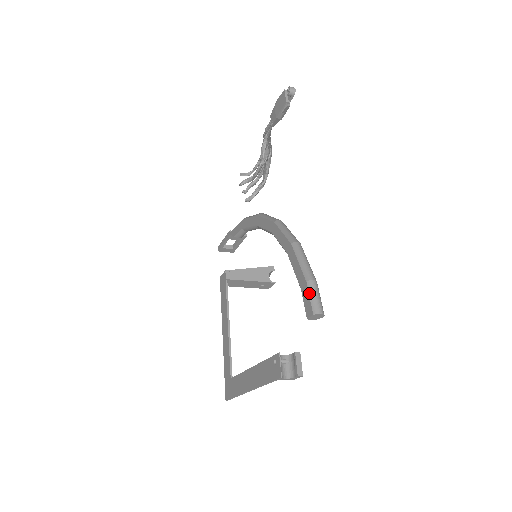
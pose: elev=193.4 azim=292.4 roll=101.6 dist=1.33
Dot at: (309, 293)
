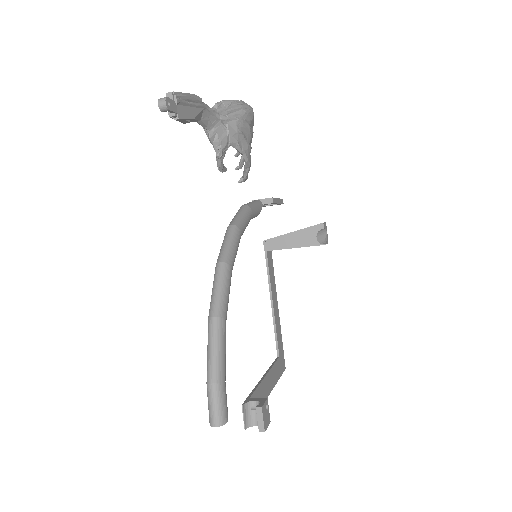
Dot at: occluded
